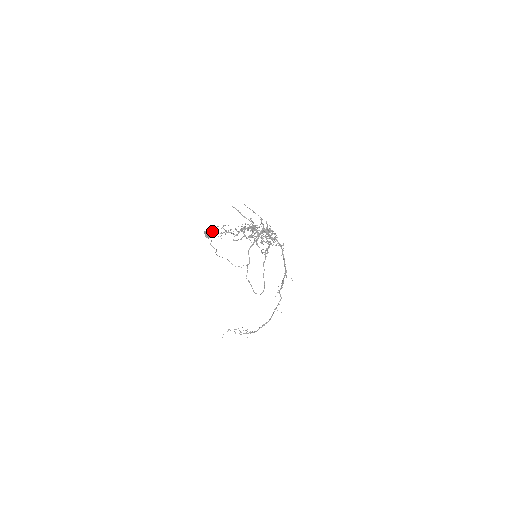
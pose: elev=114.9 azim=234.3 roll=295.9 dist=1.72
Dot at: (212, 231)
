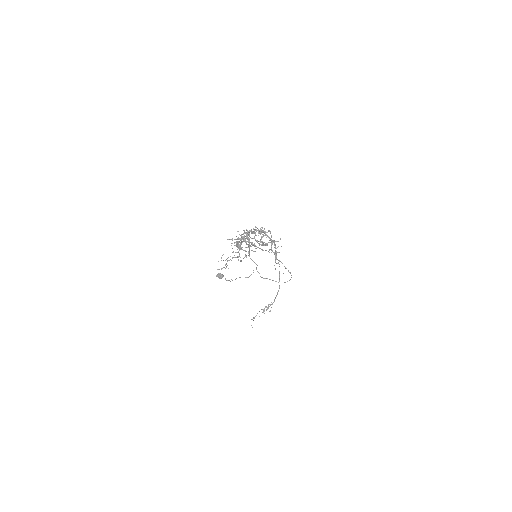
Dot at: occluded
